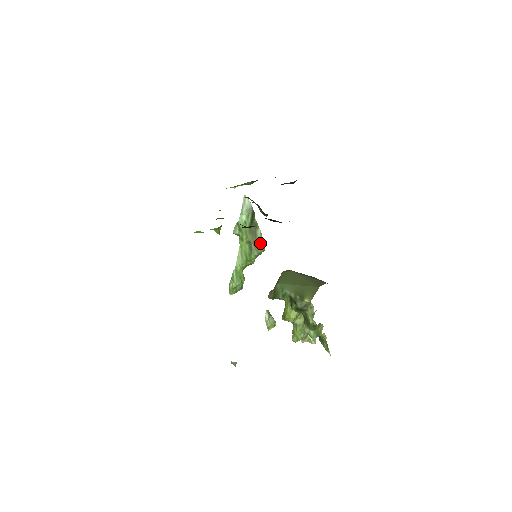
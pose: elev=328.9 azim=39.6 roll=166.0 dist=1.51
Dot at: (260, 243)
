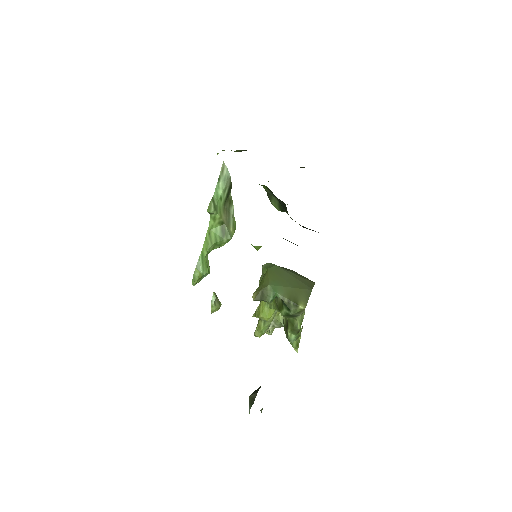
Dot at: (233, 224)
